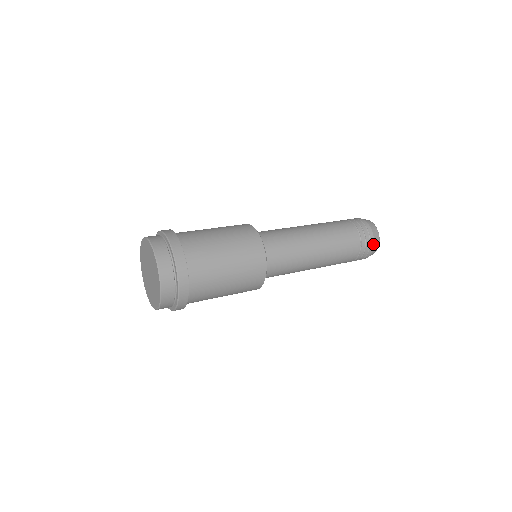
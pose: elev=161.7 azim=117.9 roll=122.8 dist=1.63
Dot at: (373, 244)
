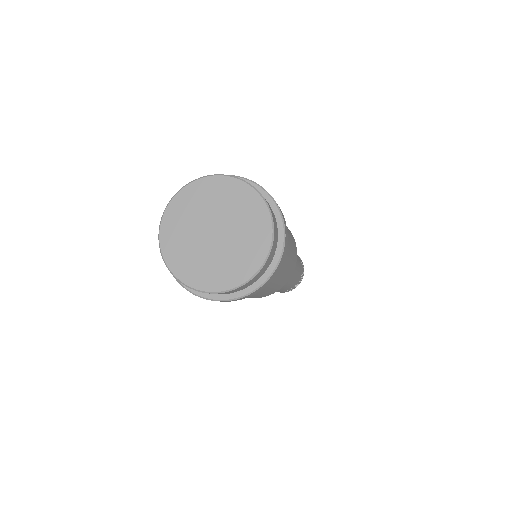
Dot at: occluded
